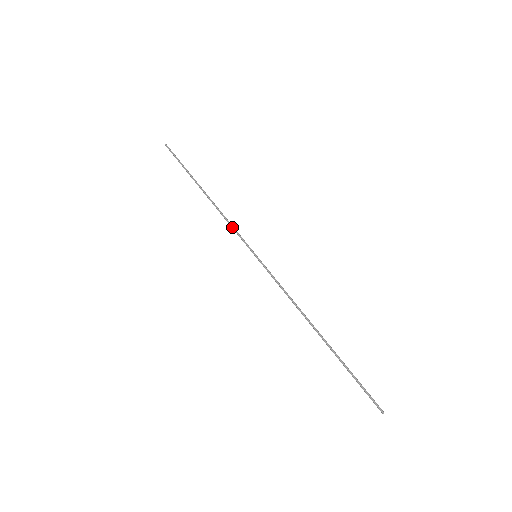
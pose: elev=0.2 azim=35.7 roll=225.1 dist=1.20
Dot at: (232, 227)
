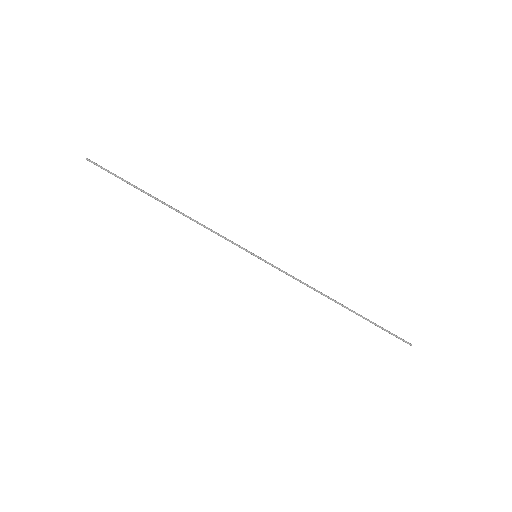
Dot at: (218, 235)
